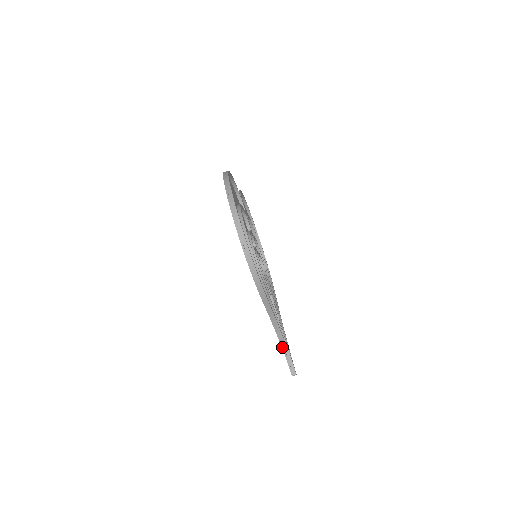
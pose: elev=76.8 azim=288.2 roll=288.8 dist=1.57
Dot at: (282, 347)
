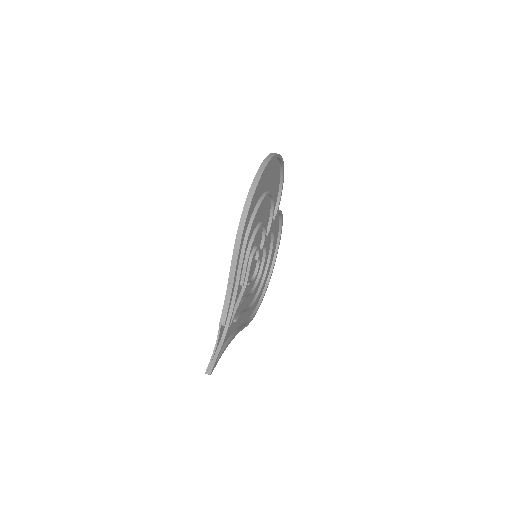
Dot at: (218, 335)
